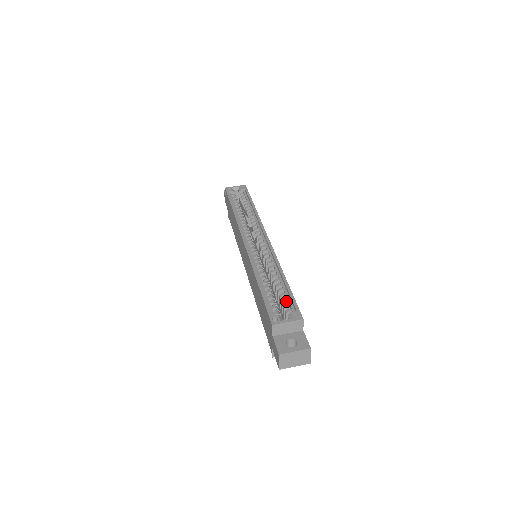
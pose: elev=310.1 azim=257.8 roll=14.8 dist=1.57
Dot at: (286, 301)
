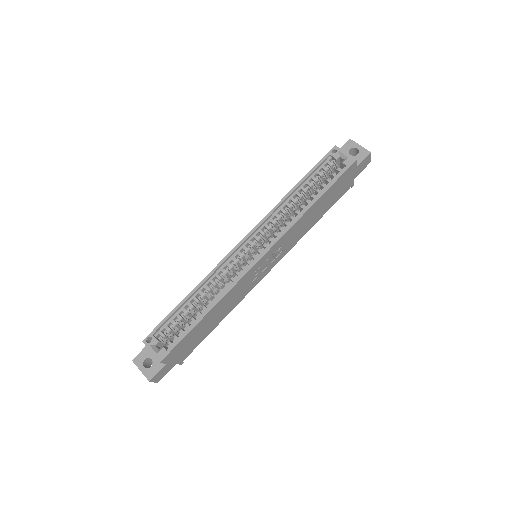
Dot at: (181, 333)
